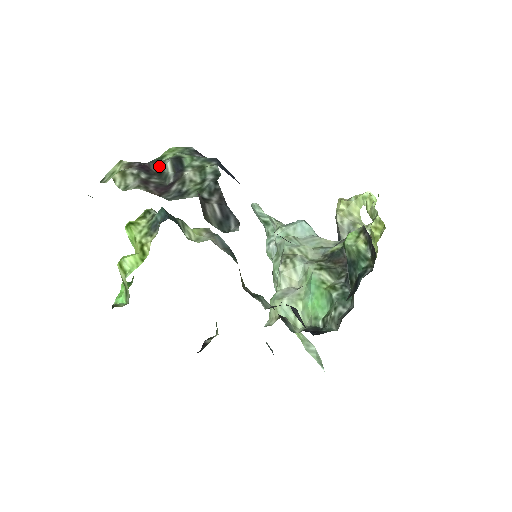
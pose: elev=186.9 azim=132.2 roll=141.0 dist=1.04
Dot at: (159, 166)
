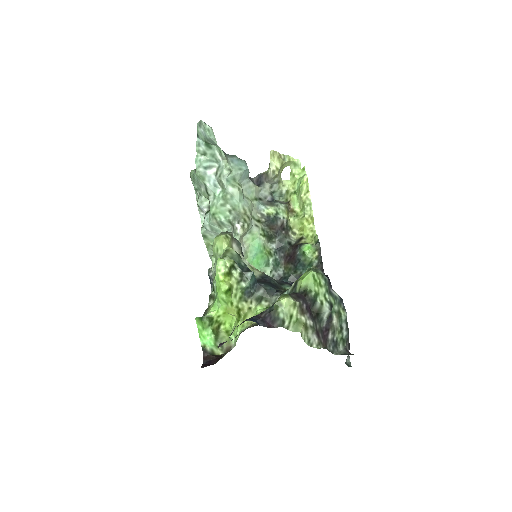
Dot at: (316, 307)
